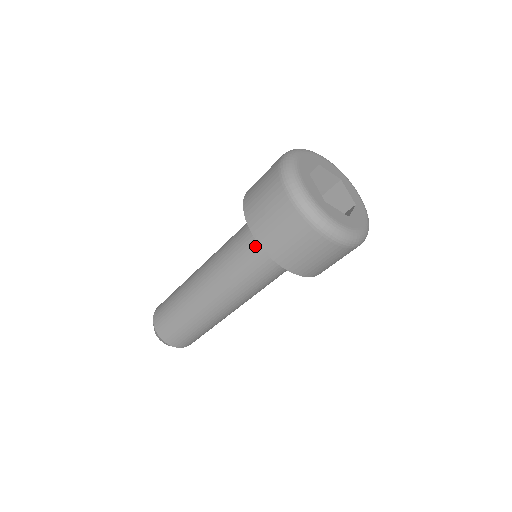
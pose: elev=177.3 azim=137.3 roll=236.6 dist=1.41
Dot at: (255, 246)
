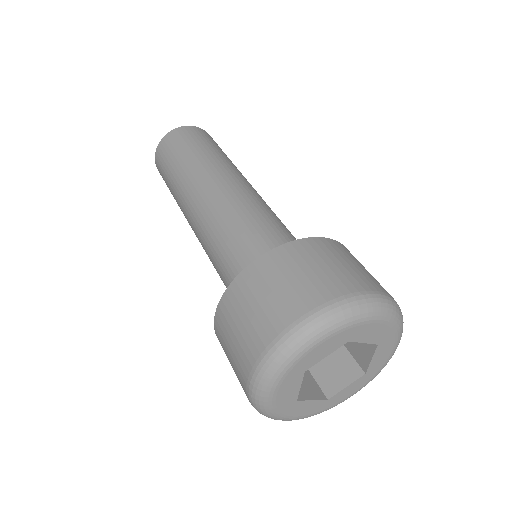
Dot at: occluded
